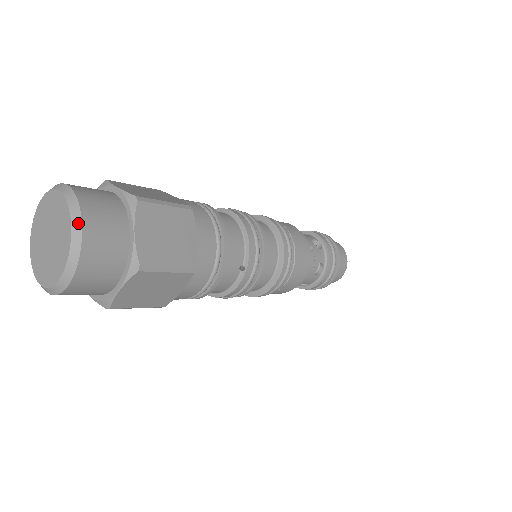
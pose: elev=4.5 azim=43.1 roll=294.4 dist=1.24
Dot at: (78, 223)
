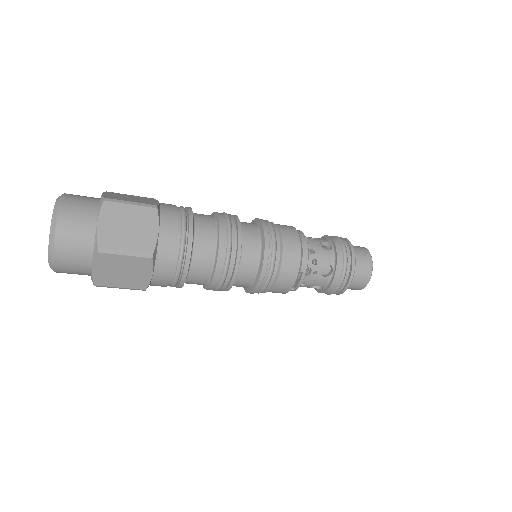
Dot at: occluded
